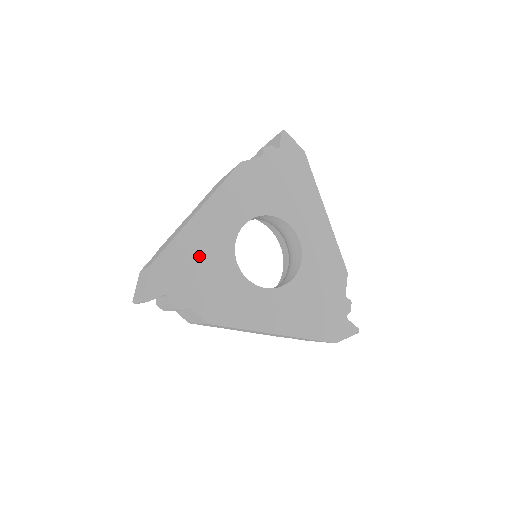
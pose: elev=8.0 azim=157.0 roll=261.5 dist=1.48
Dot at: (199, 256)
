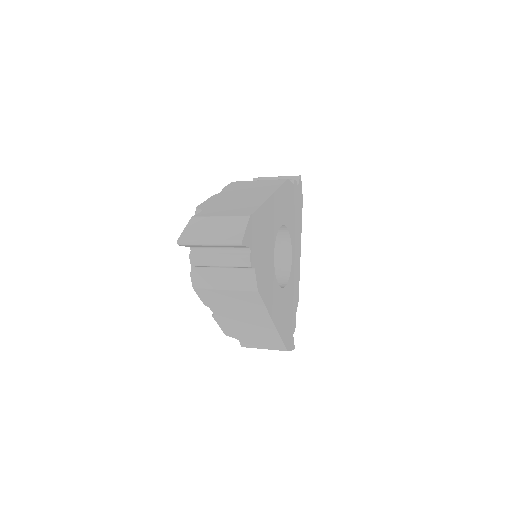
Dot at: (265, 231)
